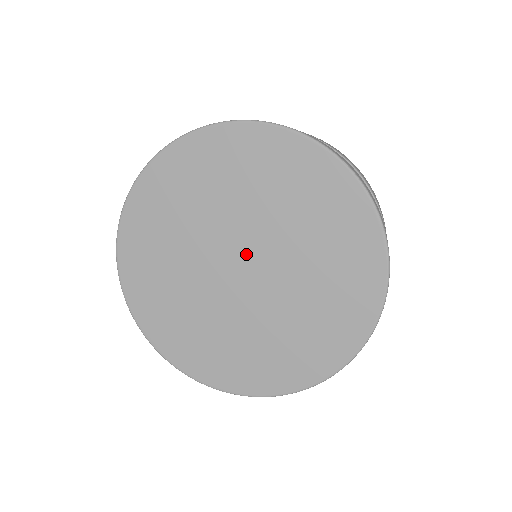
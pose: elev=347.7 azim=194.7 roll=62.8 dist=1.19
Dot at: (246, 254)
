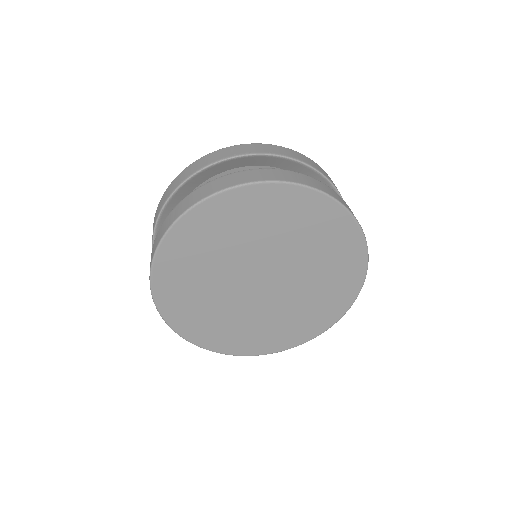
Dot at: (273, 277)
